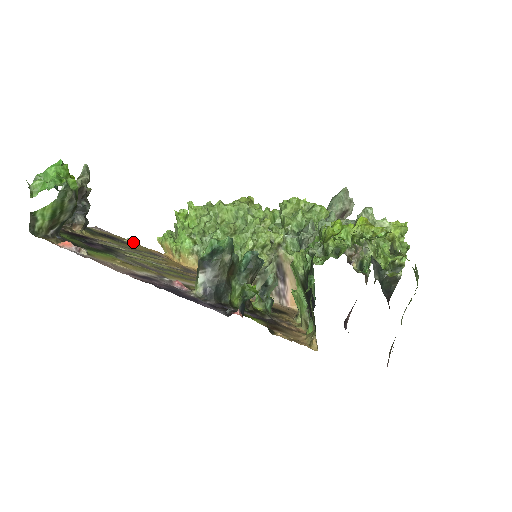
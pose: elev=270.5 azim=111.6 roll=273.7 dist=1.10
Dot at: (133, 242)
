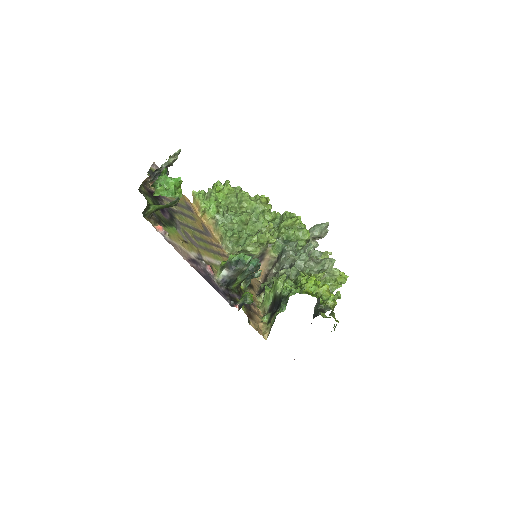
Dot at: occluded
